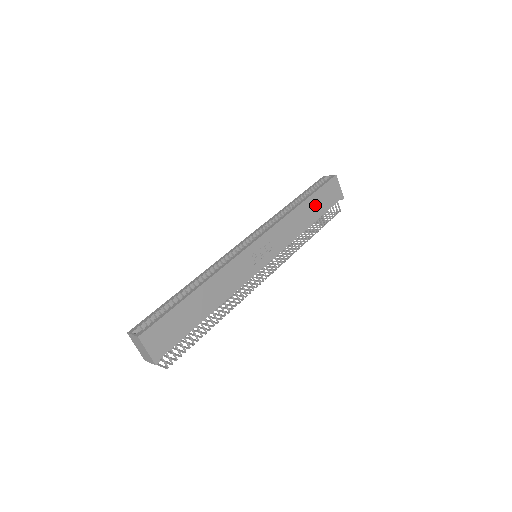
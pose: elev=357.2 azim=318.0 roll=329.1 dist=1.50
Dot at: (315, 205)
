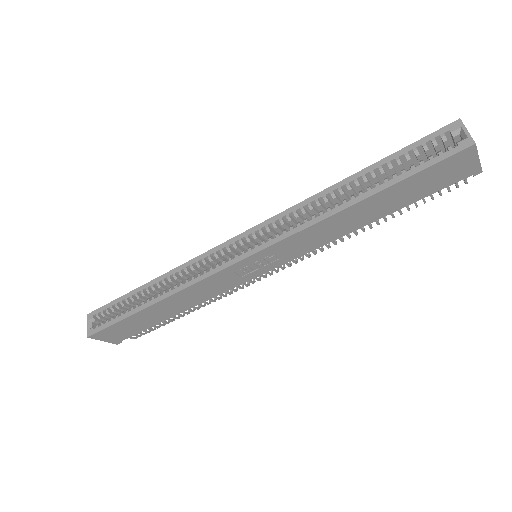
Dot at: (391, 198)
